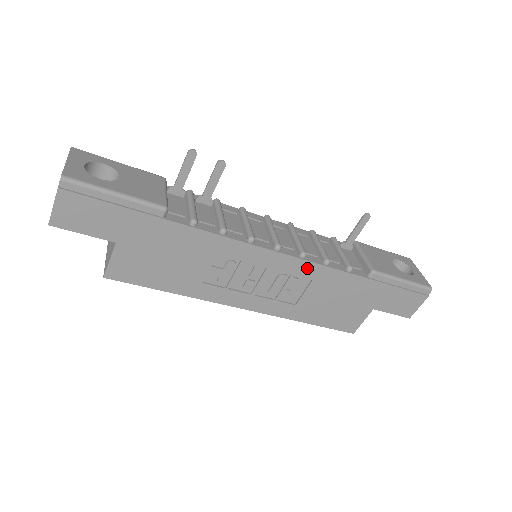
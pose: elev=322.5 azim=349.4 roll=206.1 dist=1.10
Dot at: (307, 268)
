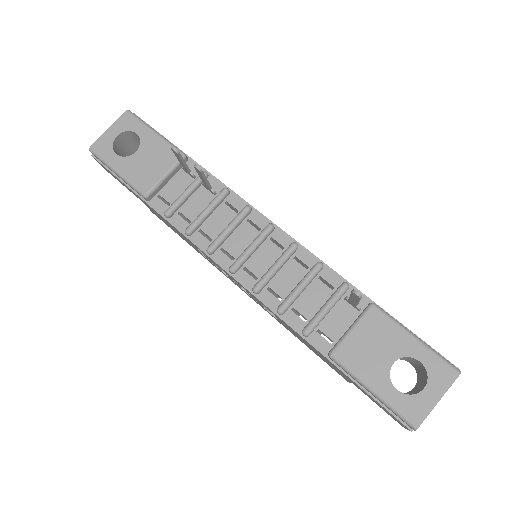
Dot at: (262, 303)
